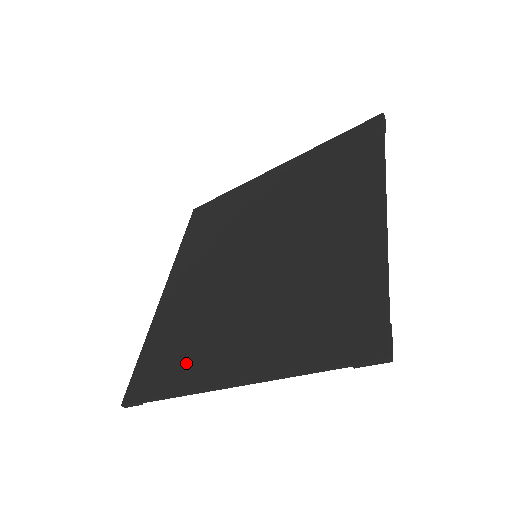
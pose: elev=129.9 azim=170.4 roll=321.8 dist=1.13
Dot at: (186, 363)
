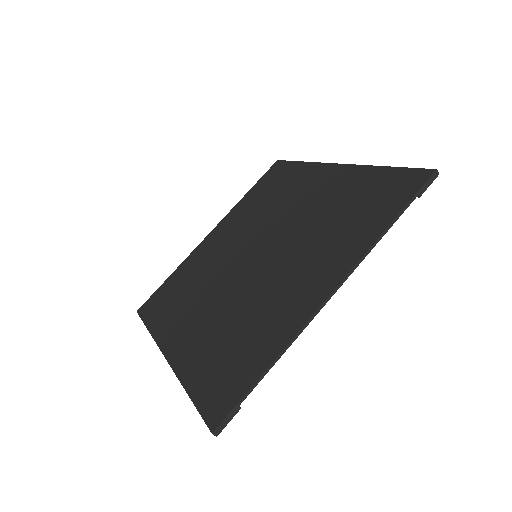
Dot at: (170, 314)
